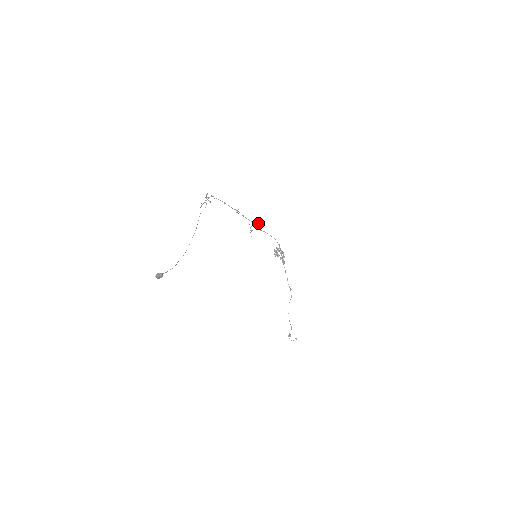
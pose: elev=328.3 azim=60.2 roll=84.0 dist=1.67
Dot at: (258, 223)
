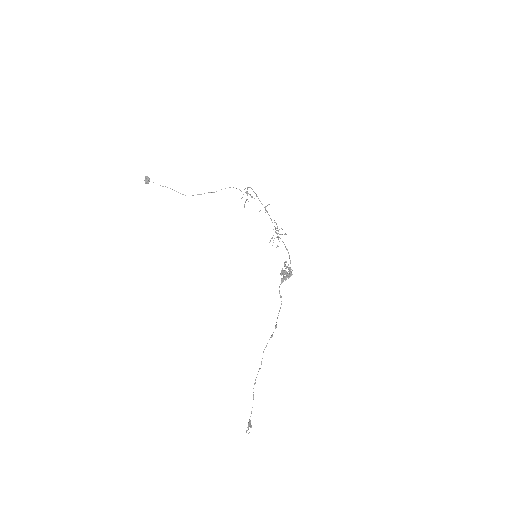
Dot at: (275, 222)
